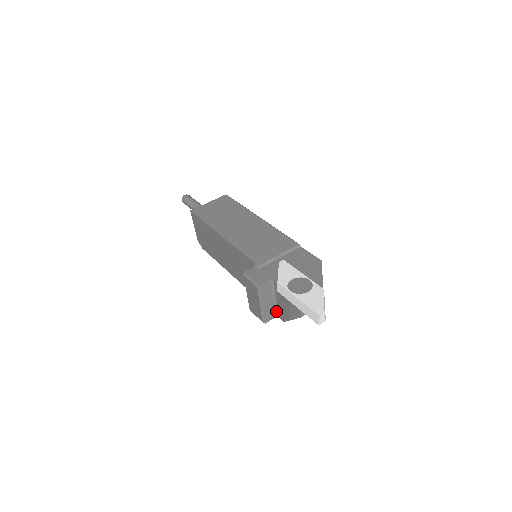
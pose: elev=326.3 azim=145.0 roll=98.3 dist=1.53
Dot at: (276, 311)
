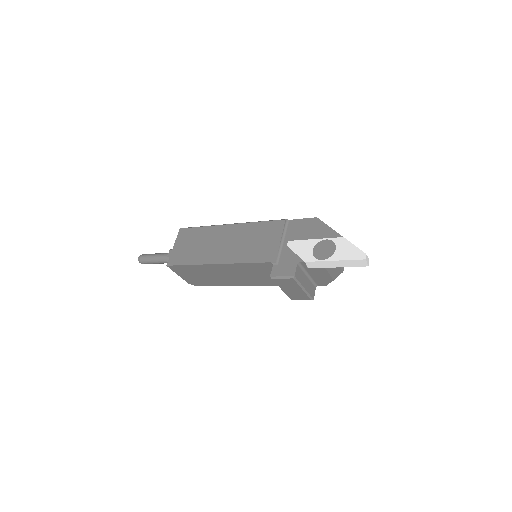
Dot at: (313, 283)
